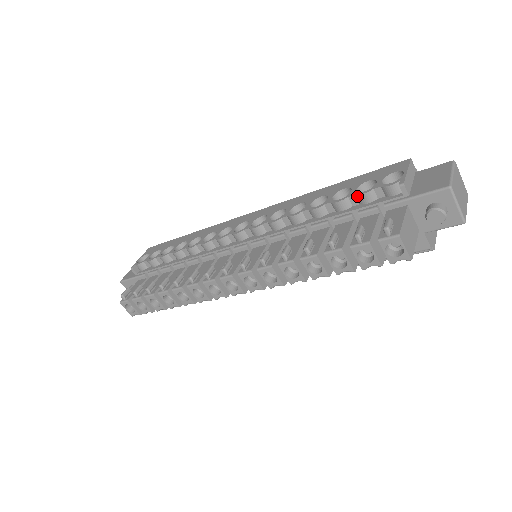
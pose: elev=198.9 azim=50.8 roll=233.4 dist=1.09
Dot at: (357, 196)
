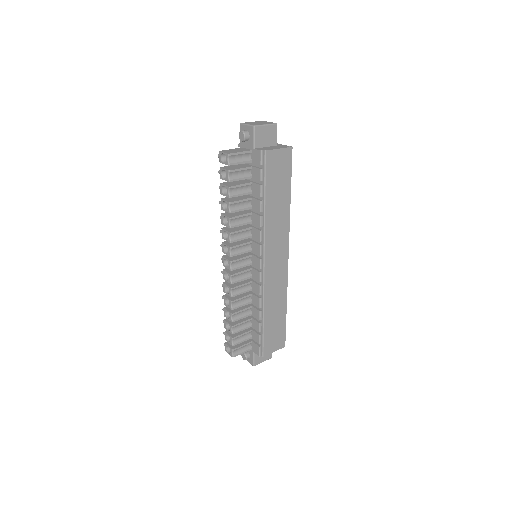
Dot at: occluded
